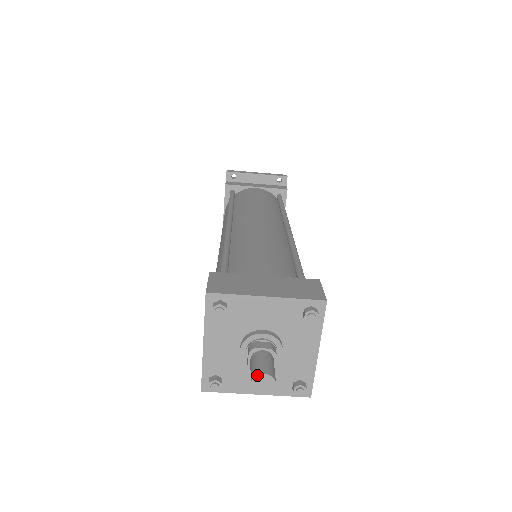
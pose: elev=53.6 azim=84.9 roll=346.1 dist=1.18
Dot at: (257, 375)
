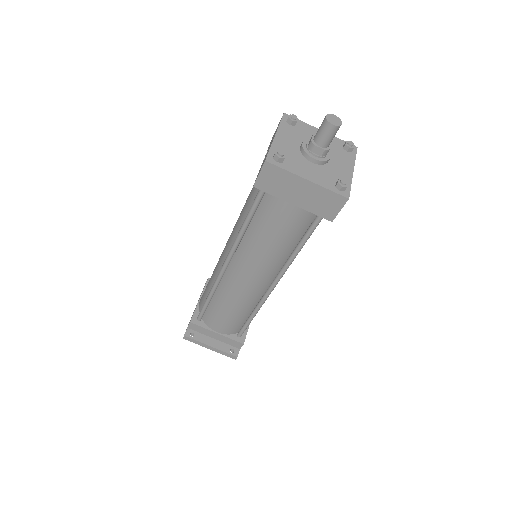
Dot at: (330, 114)
